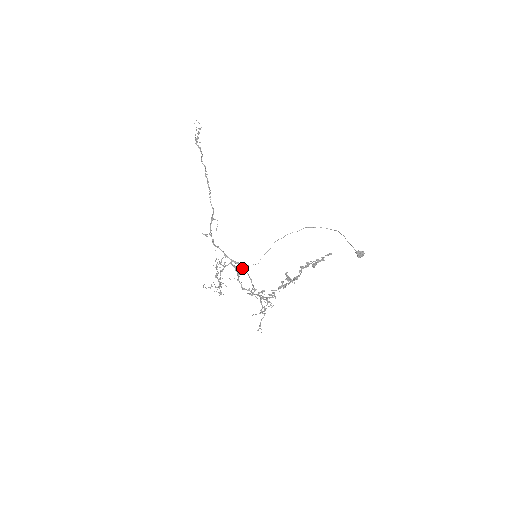
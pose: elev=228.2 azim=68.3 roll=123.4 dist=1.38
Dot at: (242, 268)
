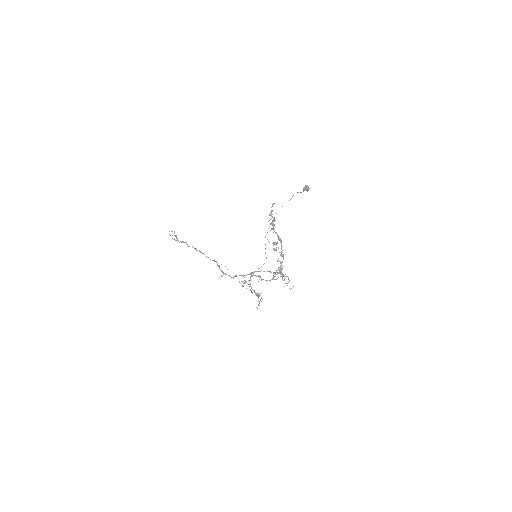
Dot at: occluded
